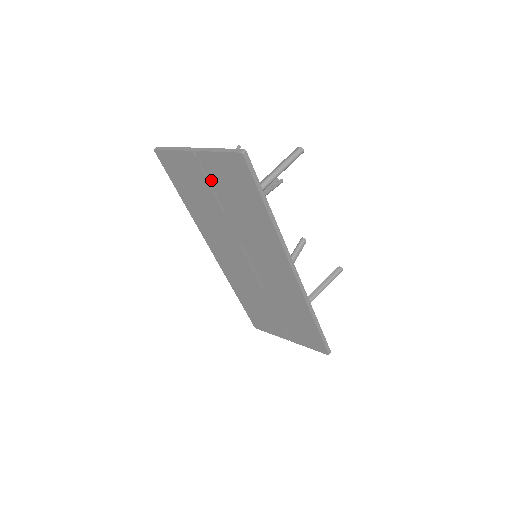
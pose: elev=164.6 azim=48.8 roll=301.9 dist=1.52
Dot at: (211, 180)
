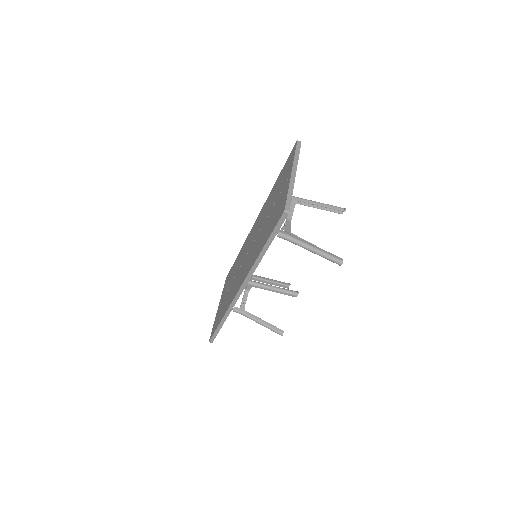
Dot at: (280, 195)
